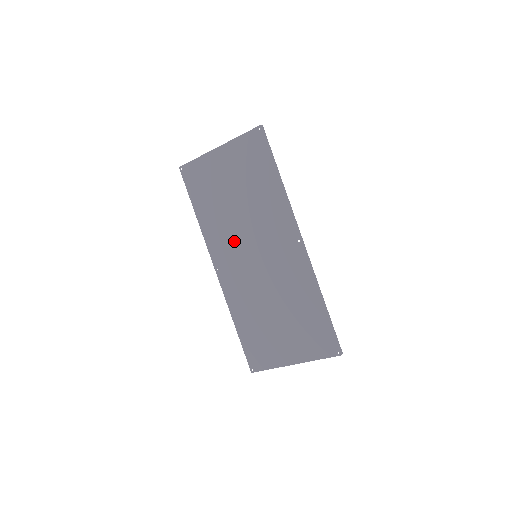
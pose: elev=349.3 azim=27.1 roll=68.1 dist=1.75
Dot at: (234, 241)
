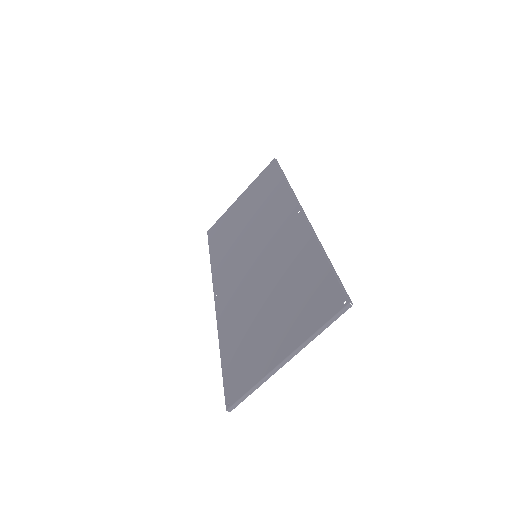
Dot at: (238, 257)
